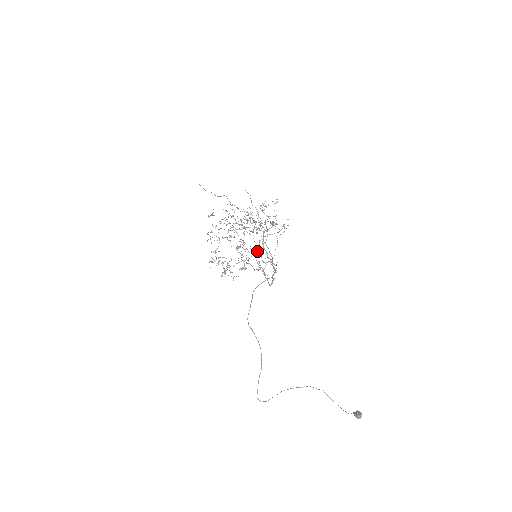
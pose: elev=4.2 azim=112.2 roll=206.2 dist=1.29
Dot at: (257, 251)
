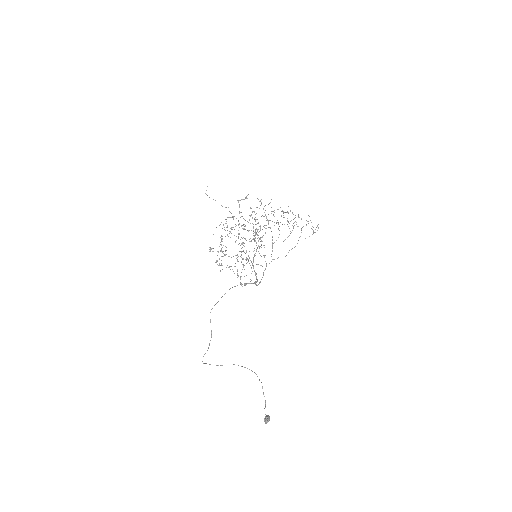
Dot at: (246, 259)
